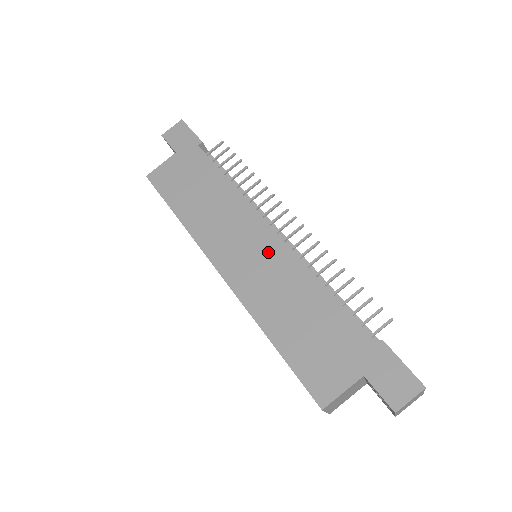
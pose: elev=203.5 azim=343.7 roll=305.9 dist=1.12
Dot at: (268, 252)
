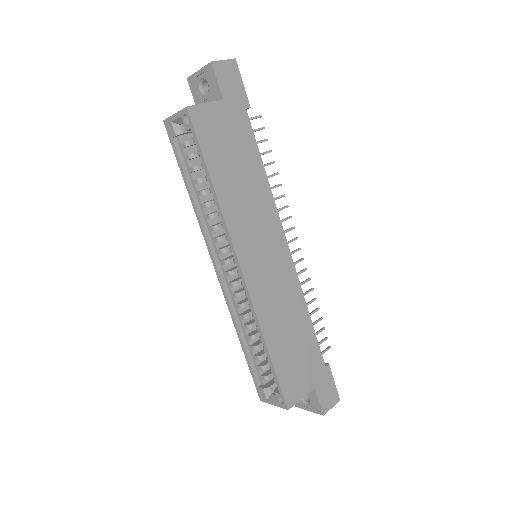
Dot at: (281, 266)
